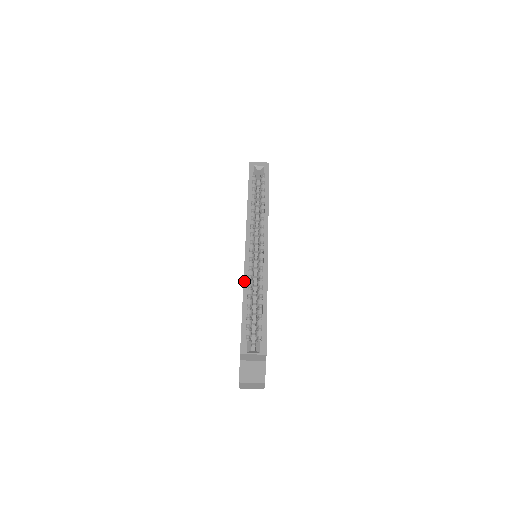
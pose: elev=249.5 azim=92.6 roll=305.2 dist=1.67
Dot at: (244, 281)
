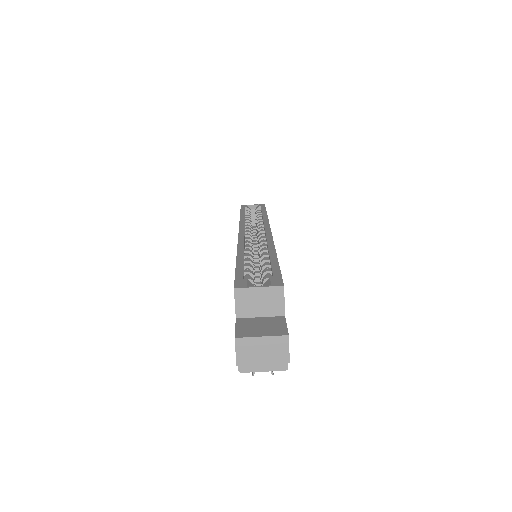
Dot at: (238, 247)
